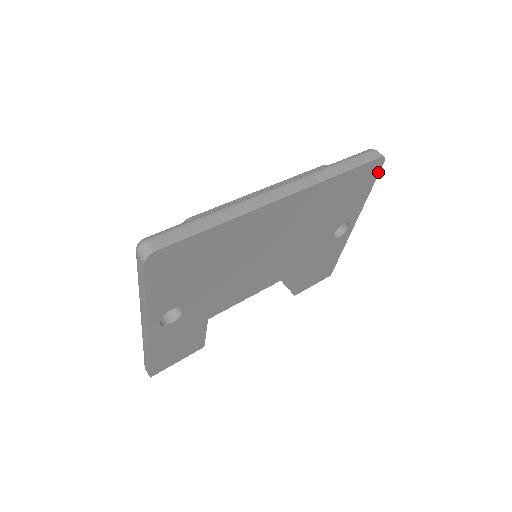
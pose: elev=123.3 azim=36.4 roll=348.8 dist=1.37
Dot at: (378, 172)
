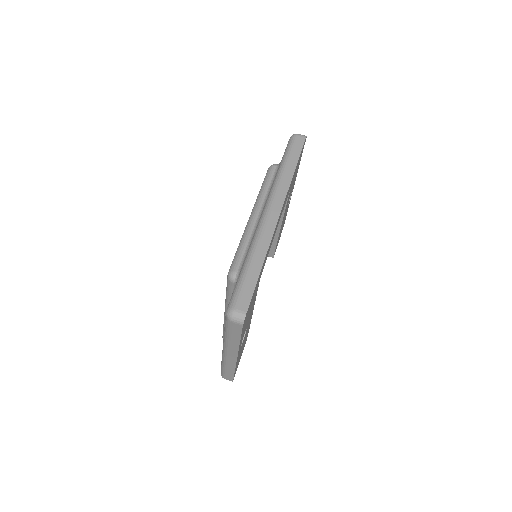
Dot at: occluded
